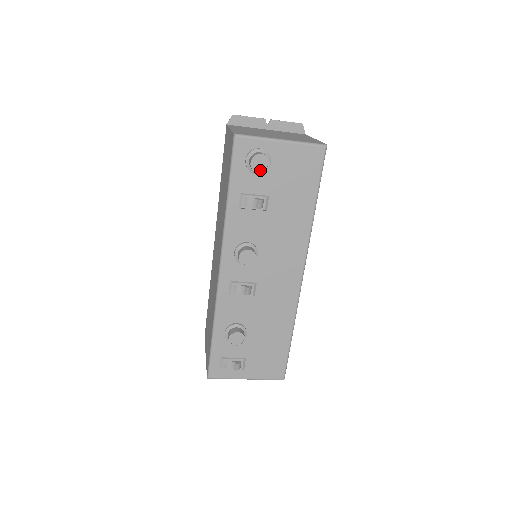
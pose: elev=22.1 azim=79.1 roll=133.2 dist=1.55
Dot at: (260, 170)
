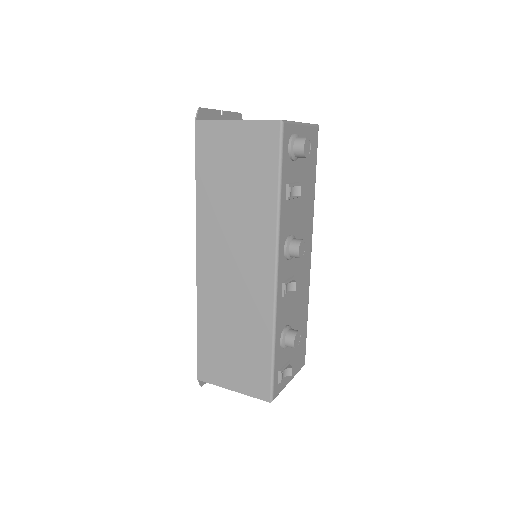
Dot at: (307, 154)
